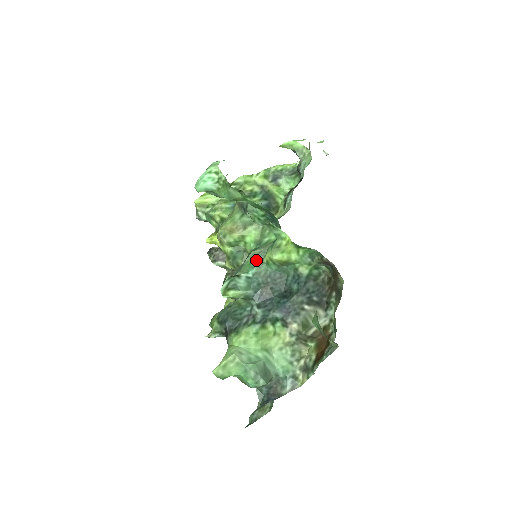
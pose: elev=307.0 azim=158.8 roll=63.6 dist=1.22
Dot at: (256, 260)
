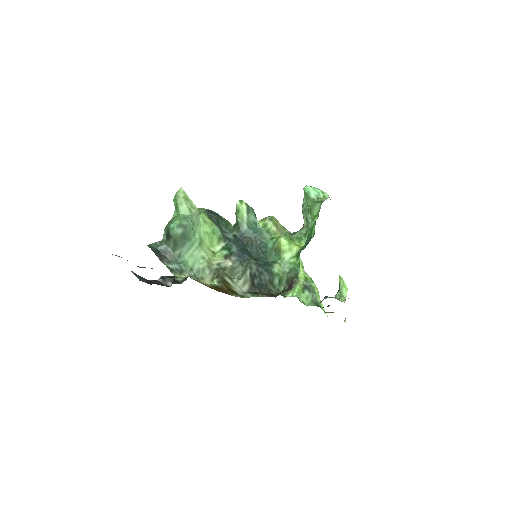
Dot at: occluded
